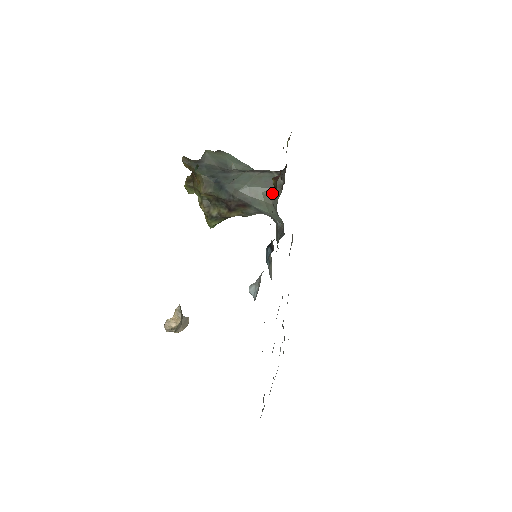
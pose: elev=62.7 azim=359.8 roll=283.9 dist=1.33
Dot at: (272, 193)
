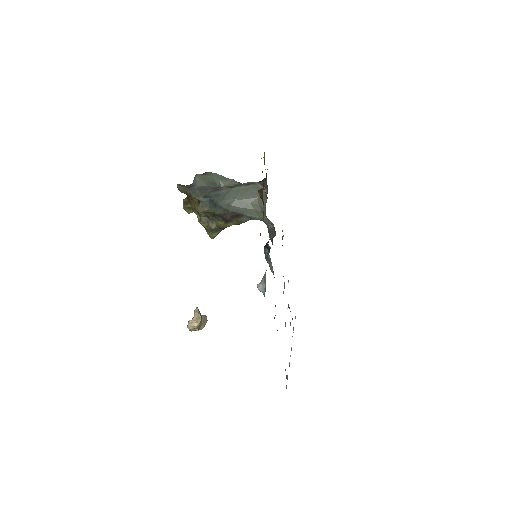
Dot at: (259, 202)
